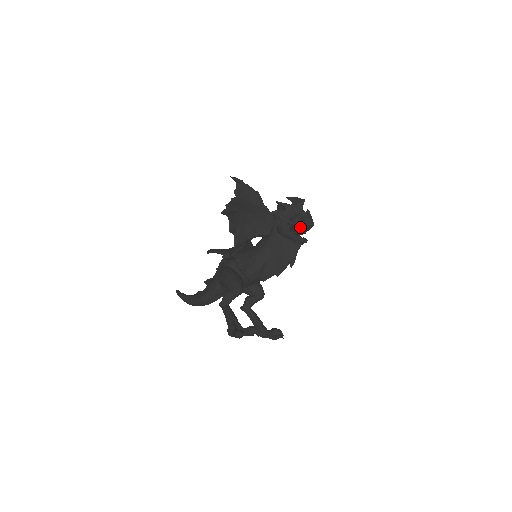
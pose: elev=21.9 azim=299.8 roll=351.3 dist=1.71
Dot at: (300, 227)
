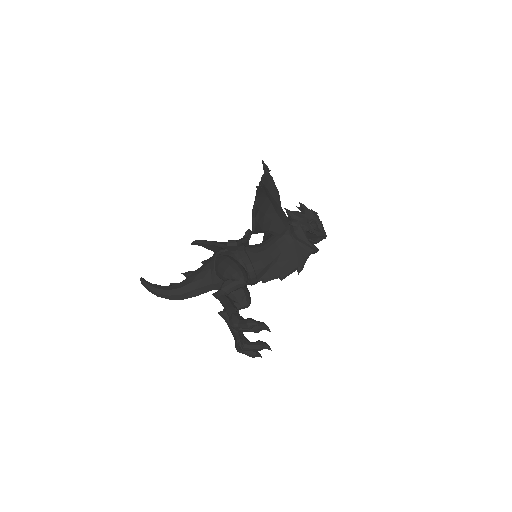
Dot at: (310, 237)
